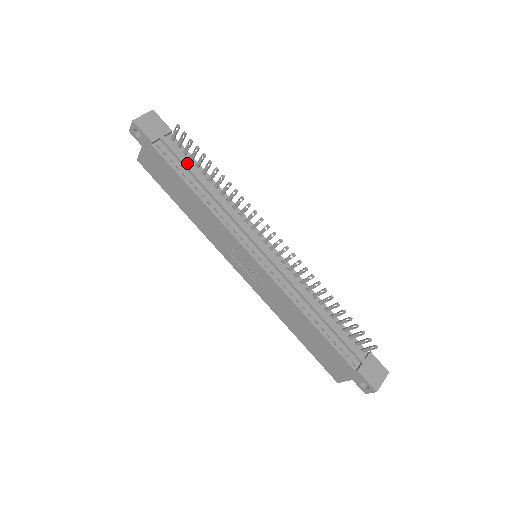
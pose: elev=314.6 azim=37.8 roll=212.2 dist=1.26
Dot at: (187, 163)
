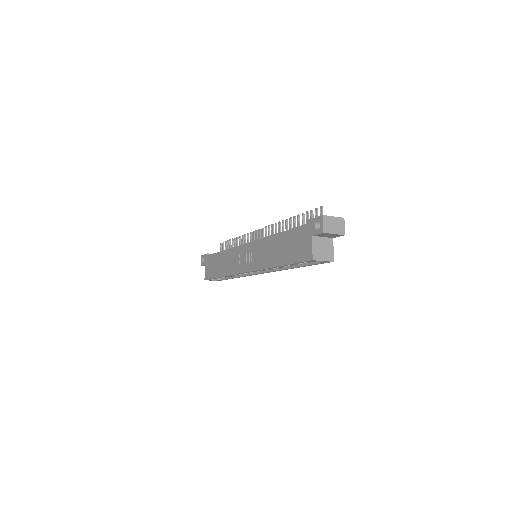
Dot at: occluded
